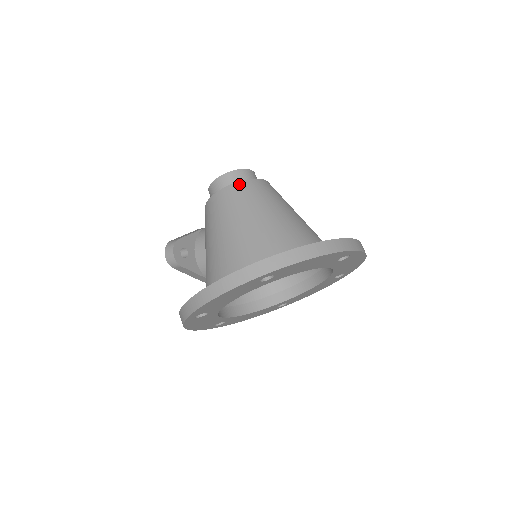
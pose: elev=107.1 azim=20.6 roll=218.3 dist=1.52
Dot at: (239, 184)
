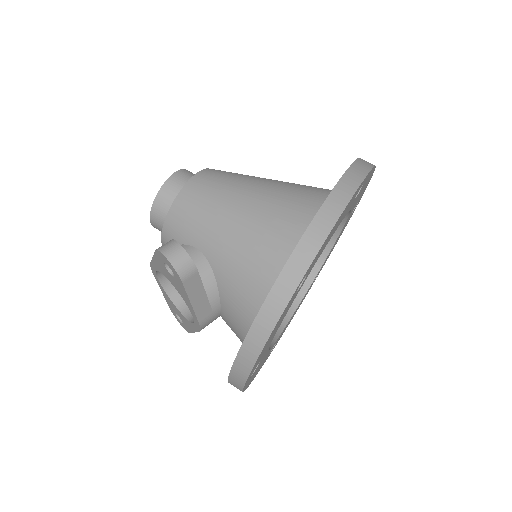
Dot at: (210, 169)
